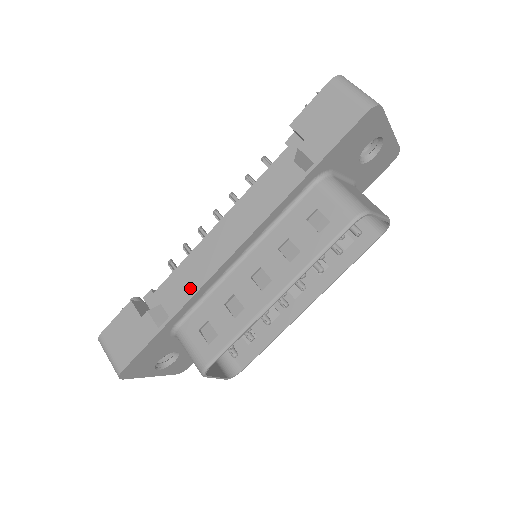
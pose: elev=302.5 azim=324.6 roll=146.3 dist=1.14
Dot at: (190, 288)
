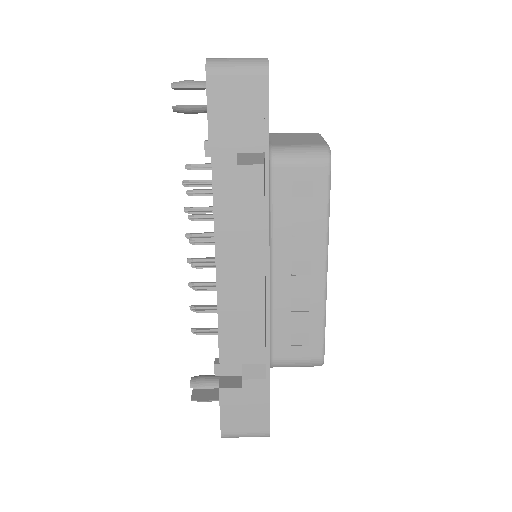
Dot at: (254, 331)
